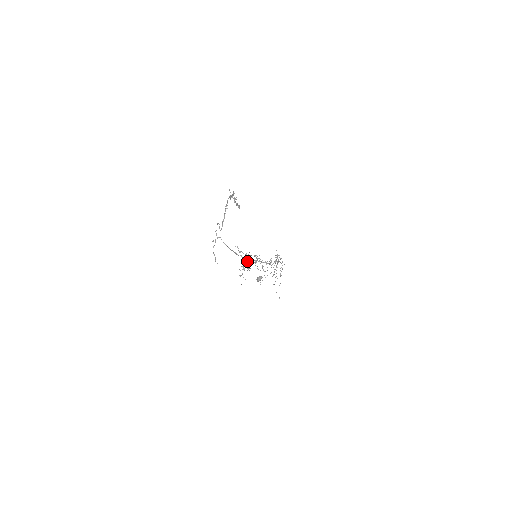
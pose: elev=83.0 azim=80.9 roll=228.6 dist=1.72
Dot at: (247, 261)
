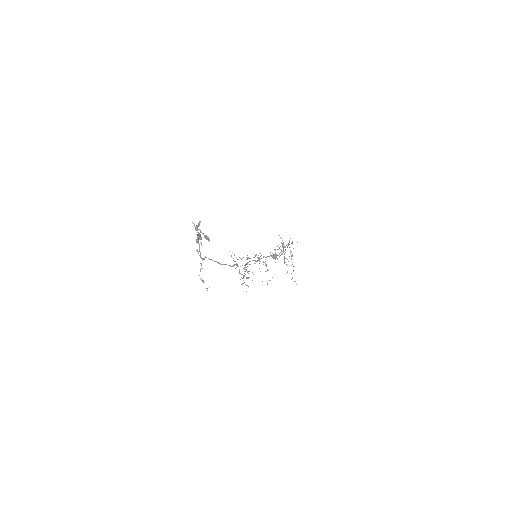
Dot at: (246, 267)
